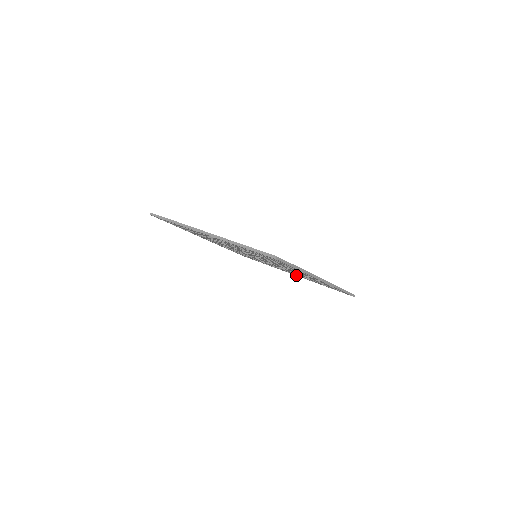
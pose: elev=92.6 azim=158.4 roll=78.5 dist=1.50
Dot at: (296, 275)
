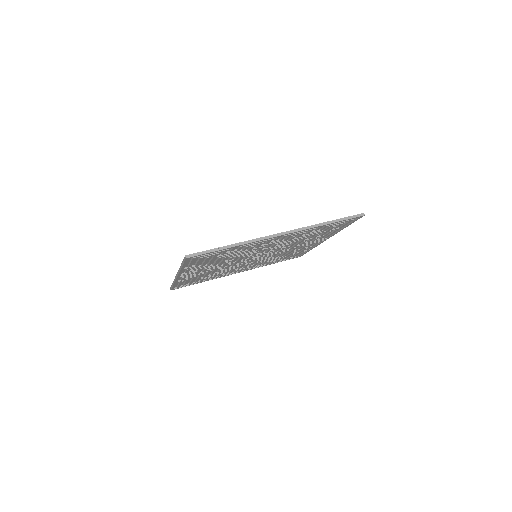
Dot at: (246, 270)
